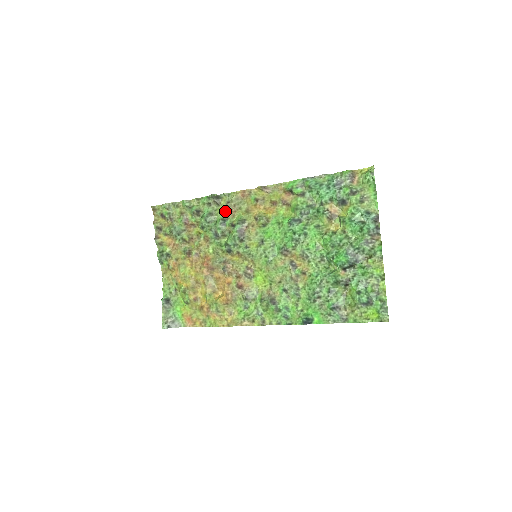
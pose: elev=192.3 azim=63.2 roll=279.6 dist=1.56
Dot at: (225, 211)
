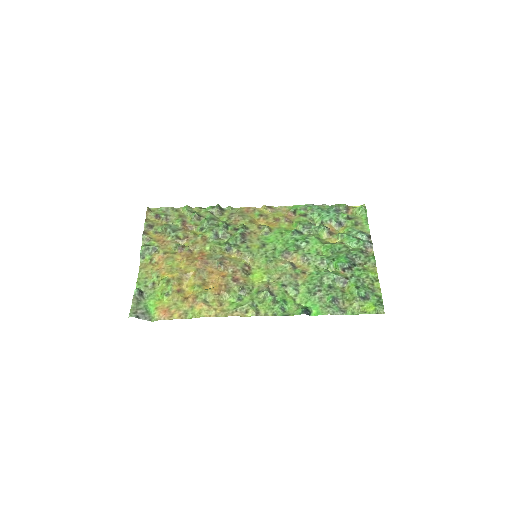
Dot at: (228, 219)
